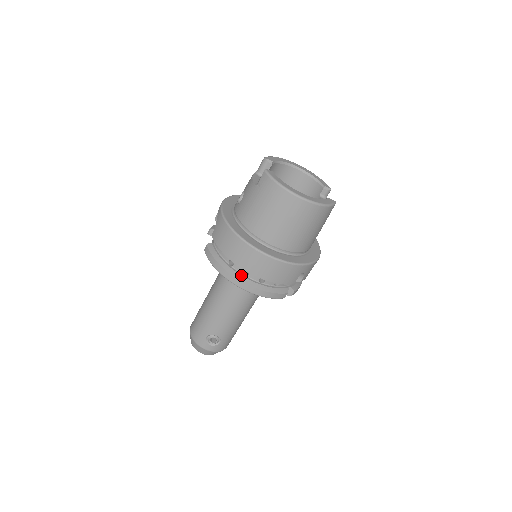
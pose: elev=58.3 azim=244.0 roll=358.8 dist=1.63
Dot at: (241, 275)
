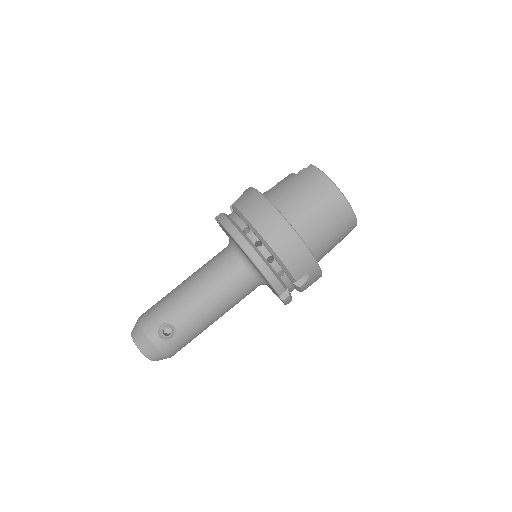
Dot at: (253, 243)
